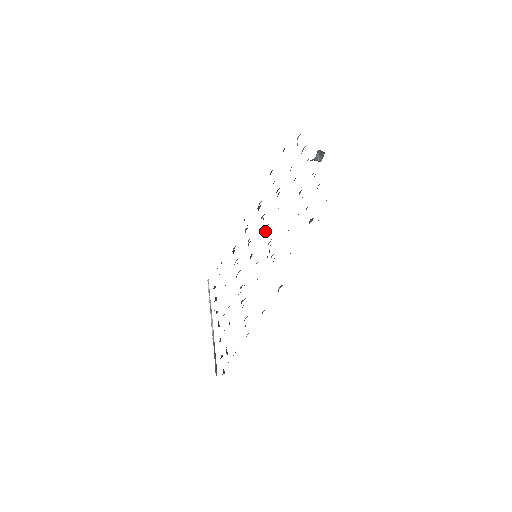
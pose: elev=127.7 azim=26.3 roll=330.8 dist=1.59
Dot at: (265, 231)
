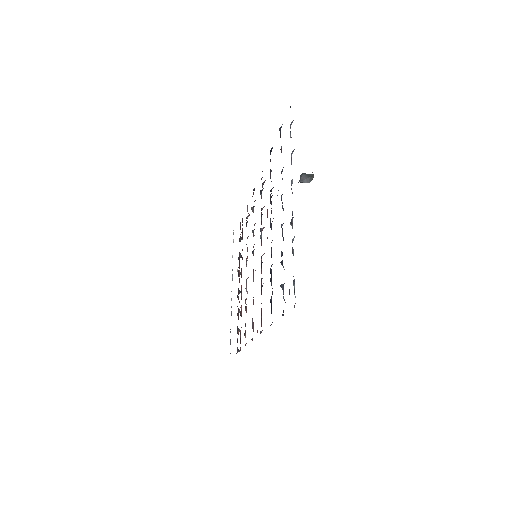
Dot at: (261, 235)
